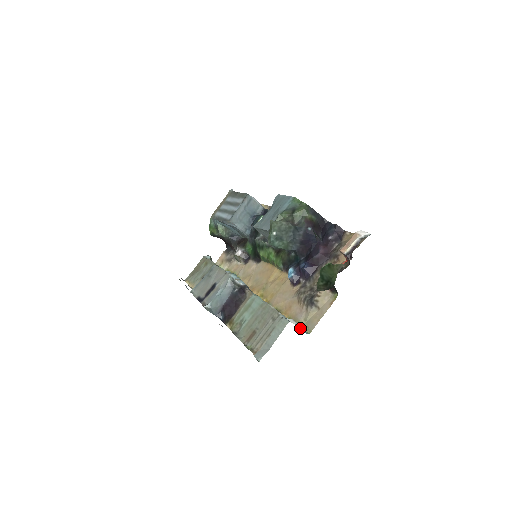
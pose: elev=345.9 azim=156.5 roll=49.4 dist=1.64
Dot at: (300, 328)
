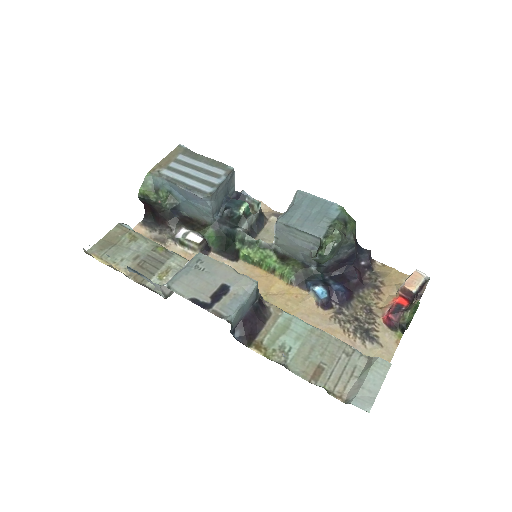
Dot at: occluded
